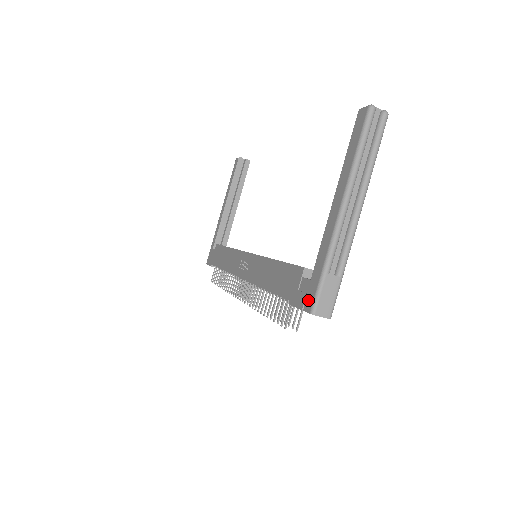
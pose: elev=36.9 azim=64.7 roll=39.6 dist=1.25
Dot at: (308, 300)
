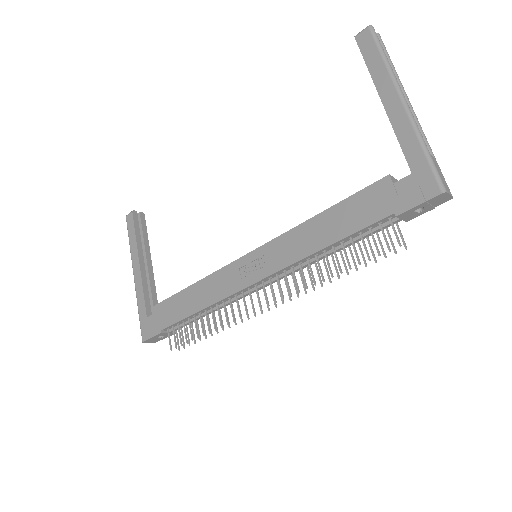
Dot at: (427, 187)
